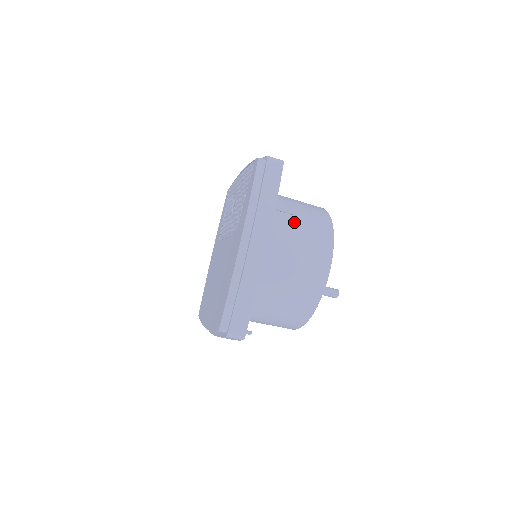
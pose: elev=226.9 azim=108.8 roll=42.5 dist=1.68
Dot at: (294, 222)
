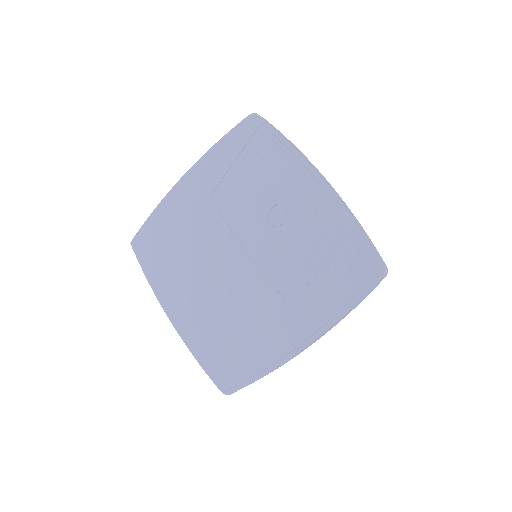
Dot at: occluded
